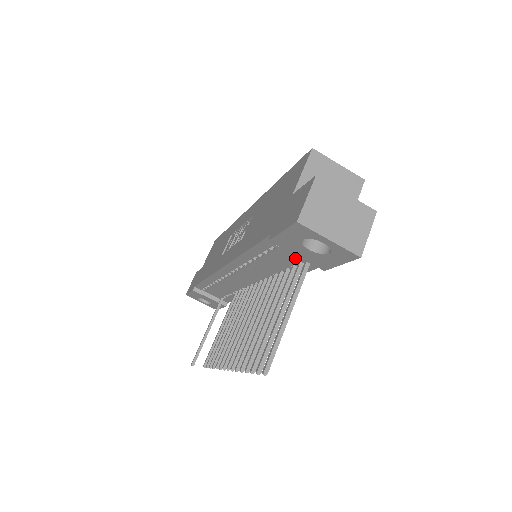
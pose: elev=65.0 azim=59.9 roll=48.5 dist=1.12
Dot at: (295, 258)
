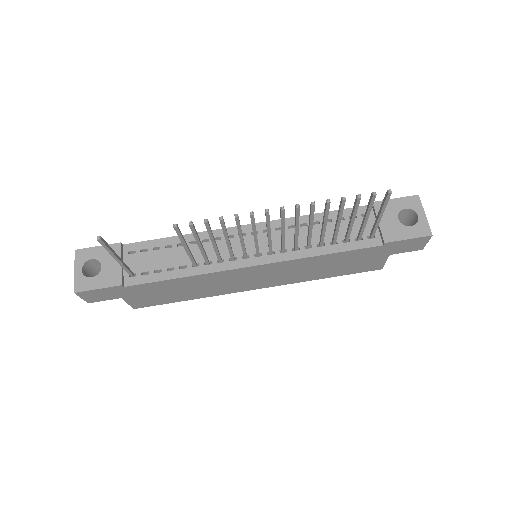
Dot at: occluded
